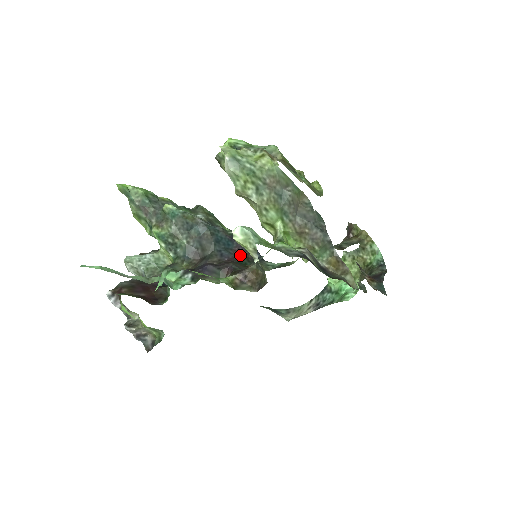
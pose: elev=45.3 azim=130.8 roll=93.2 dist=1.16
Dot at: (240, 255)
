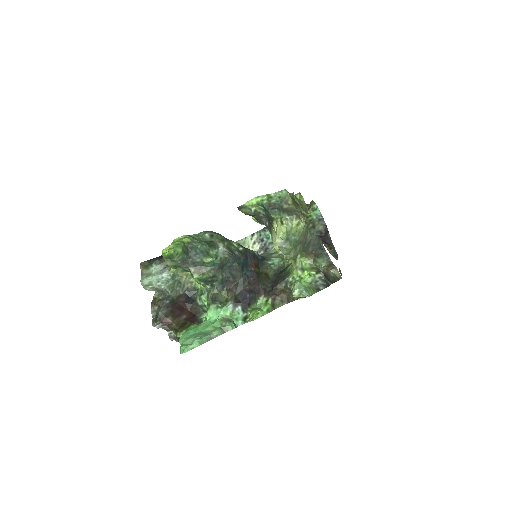
Dot at: (255, 268)
